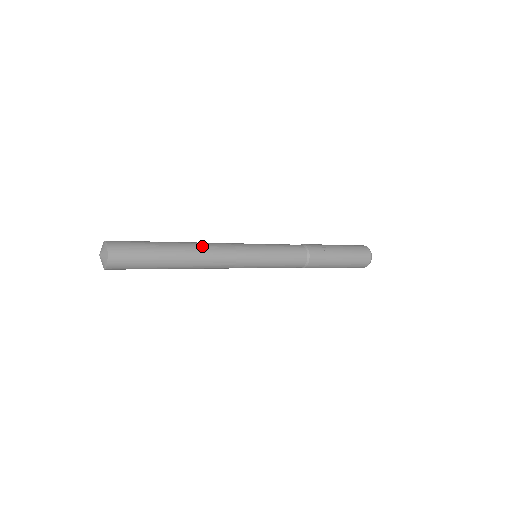
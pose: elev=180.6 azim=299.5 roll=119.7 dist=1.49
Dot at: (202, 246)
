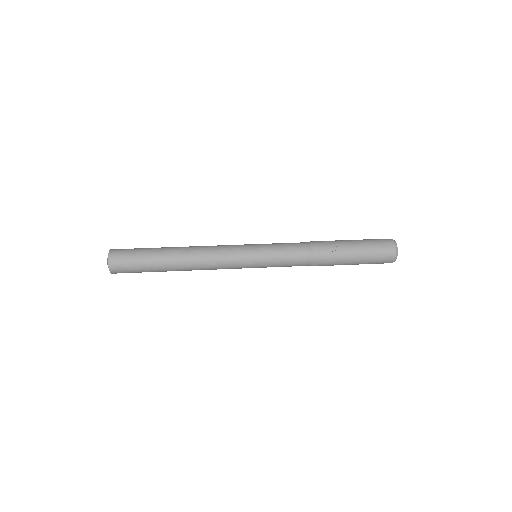
Dot at: (195, 252)
